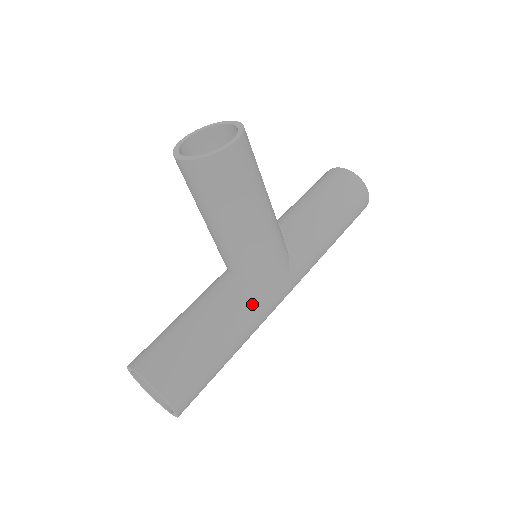
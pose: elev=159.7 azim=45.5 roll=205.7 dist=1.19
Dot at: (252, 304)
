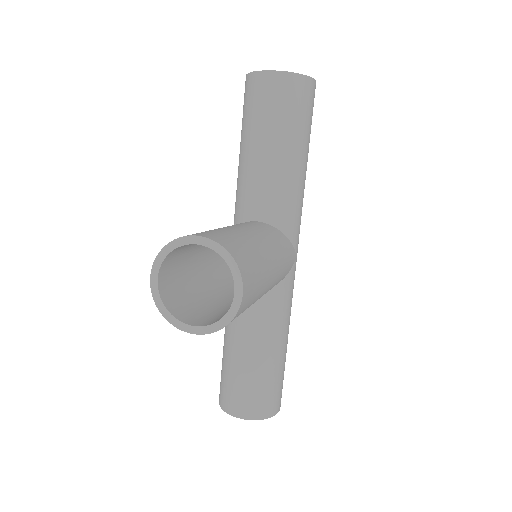
Dot at: (285, 305)
